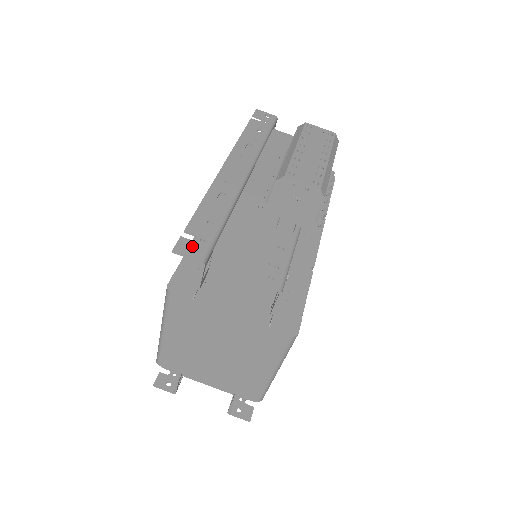
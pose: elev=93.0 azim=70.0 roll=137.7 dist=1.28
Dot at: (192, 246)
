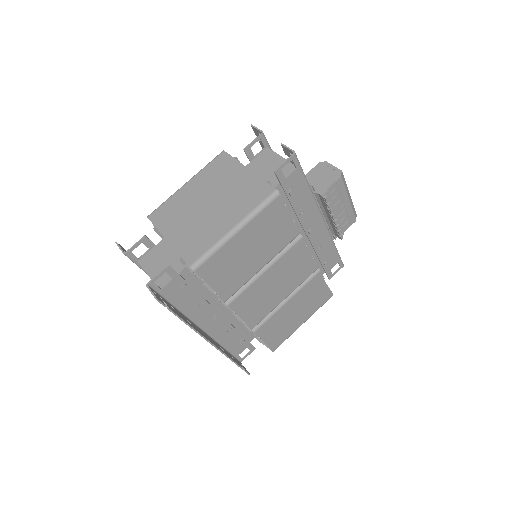
Dot at: occluded
